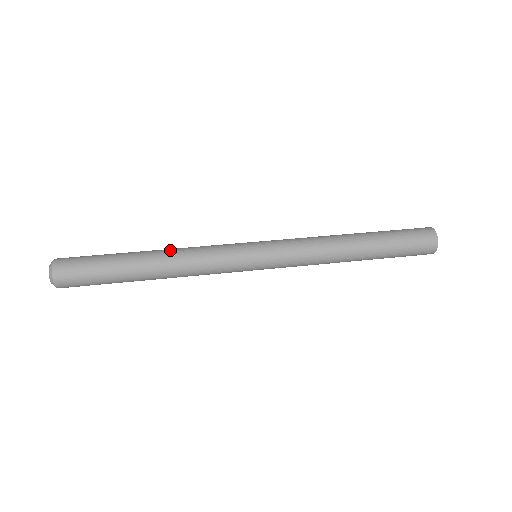
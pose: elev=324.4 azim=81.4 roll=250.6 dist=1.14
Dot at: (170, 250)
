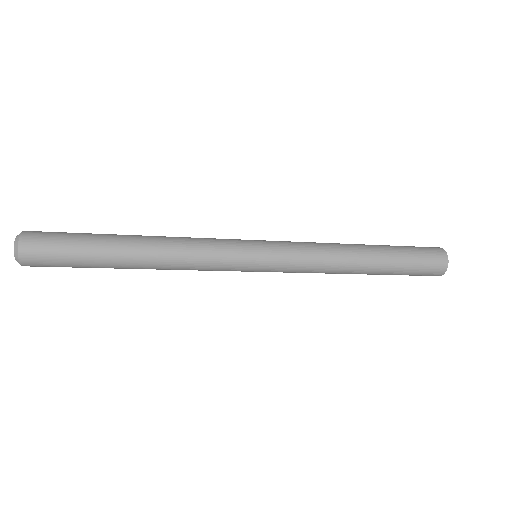
Dot at: occluded
